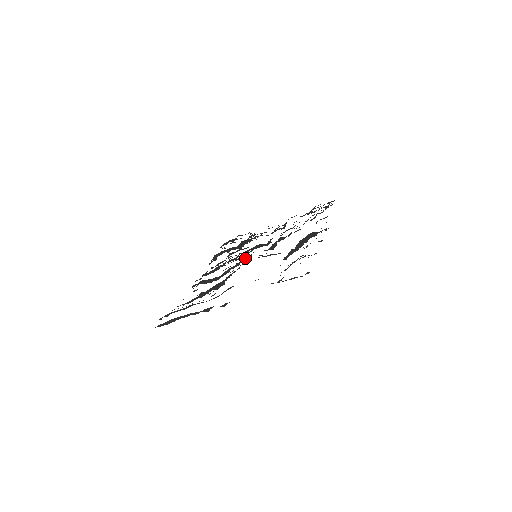
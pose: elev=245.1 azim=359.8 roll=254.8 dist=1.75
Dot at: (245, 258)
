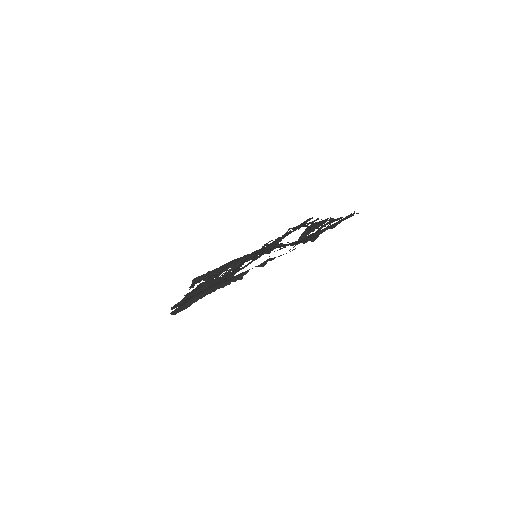
Dot at: occluded
